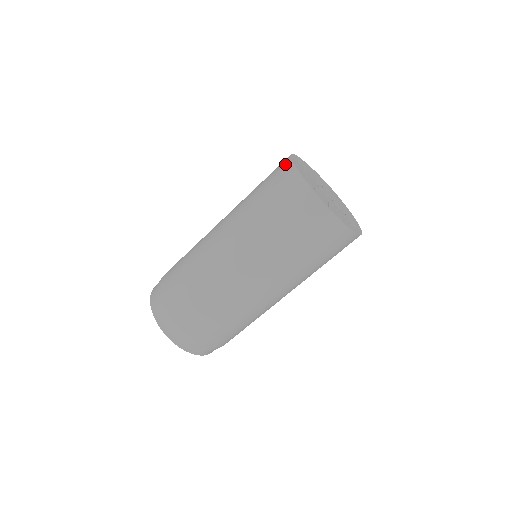
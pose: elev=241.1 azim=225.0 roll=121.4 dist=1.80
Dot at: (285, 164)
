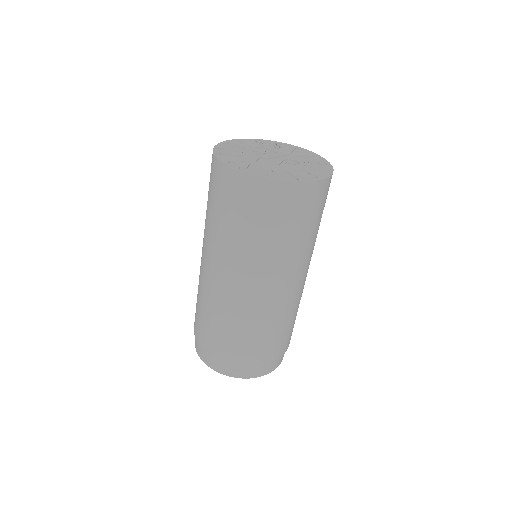
Dot at: (212, 162)
